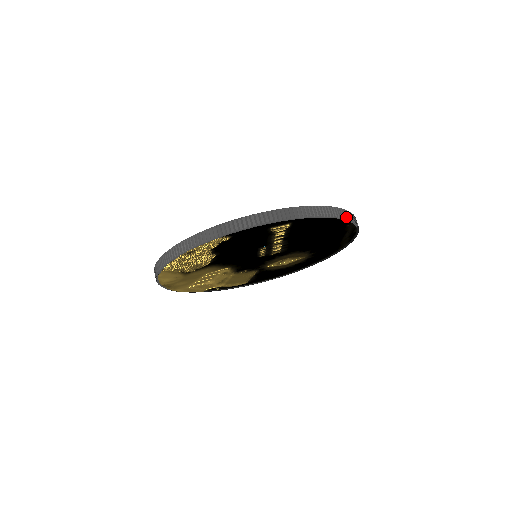
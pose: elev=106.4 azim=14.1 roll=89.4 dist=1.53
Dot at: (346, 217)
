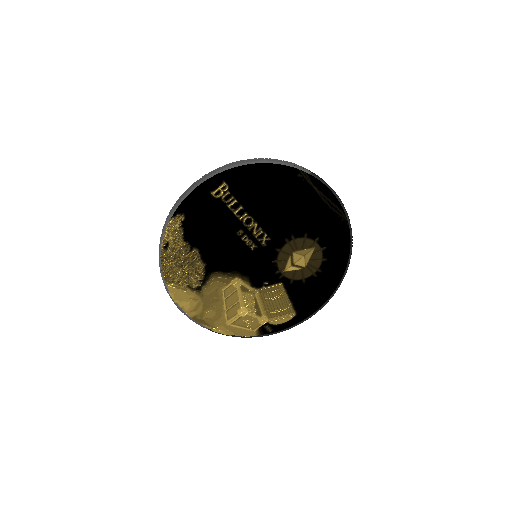
Dot at: (279, 161)
